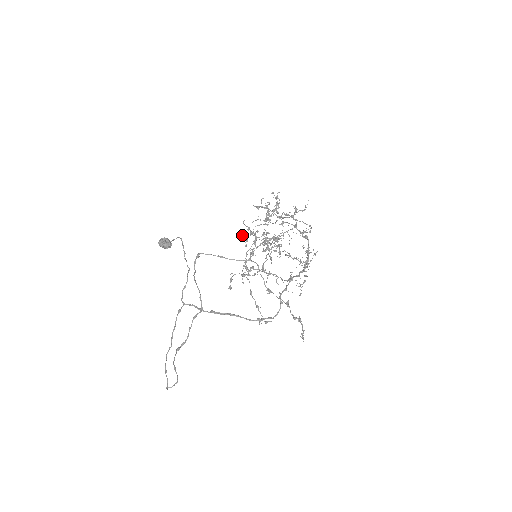
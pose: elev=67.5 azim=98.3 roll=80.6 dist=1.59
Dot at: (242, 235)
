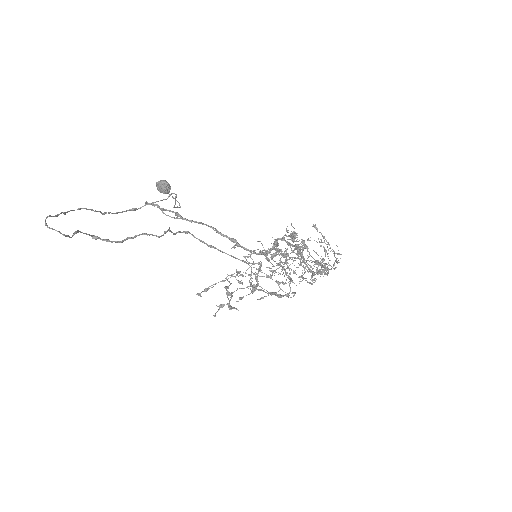
Dot at: (242, 275)
